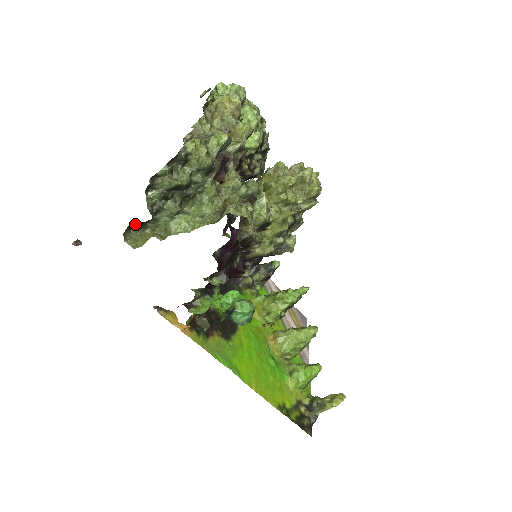
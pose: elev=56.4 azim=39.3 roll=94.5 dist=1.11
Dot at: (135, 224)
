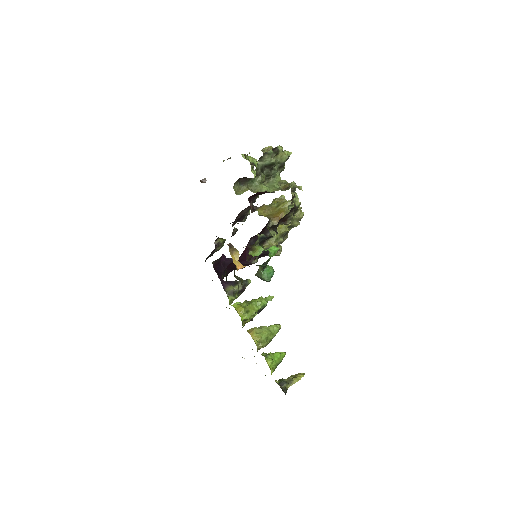
Dot at: (242, 179)
